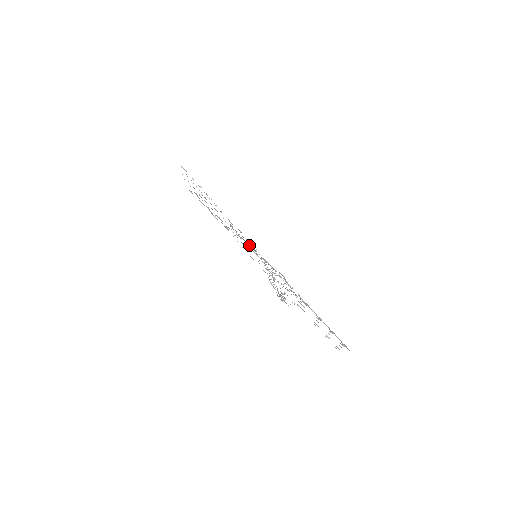
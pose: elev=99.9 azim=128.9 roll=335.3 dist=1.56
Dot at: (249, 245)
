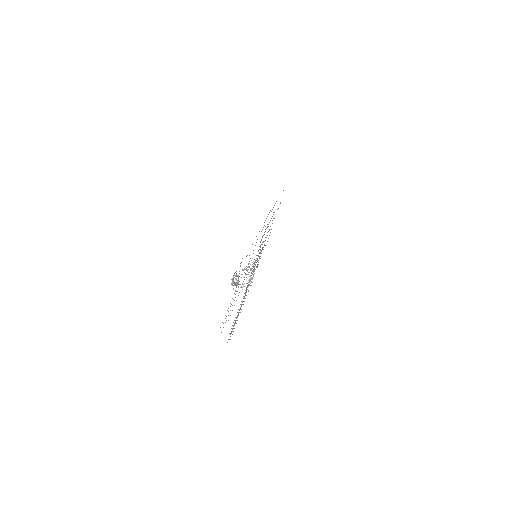
Dot at: occluded
